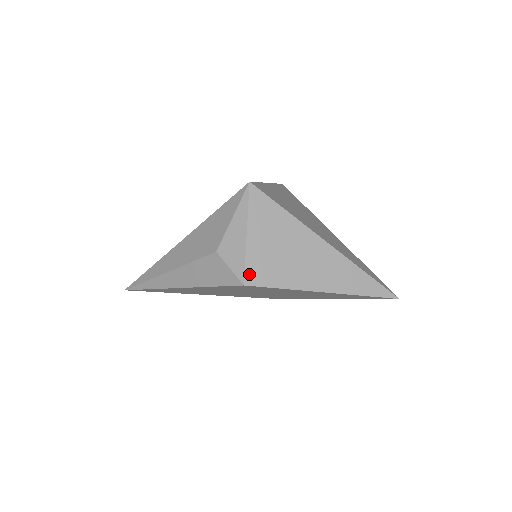
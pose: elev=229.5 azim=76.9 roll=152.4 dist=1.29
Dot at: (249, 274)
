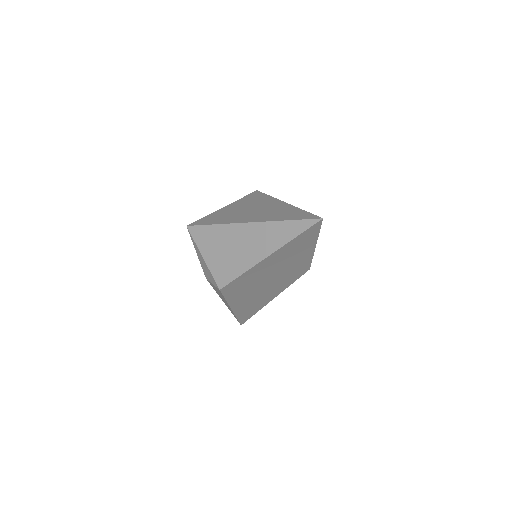
Dot at: (218, 281)
